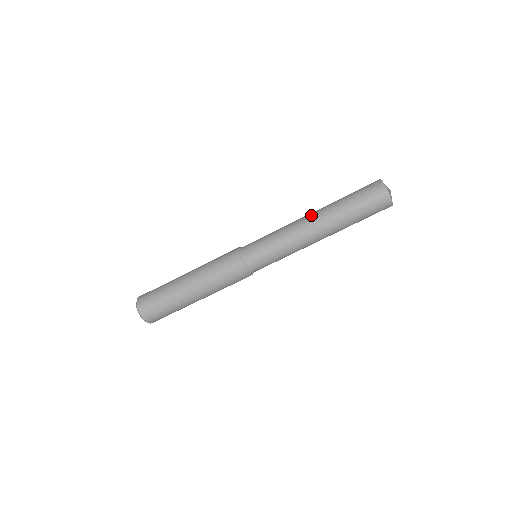
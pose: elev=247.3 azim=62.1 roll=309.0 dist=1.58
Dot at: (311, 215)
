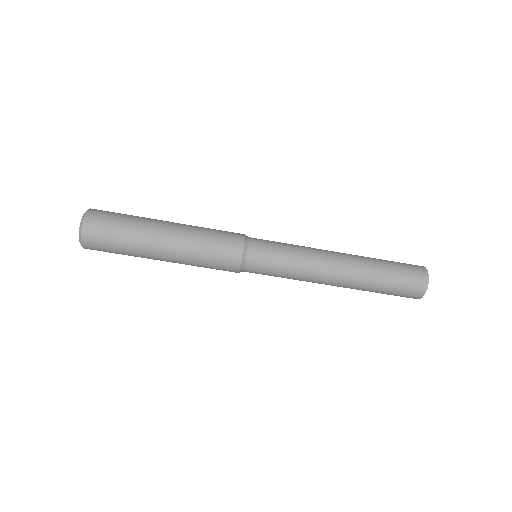
Dot at: (343, 258)
